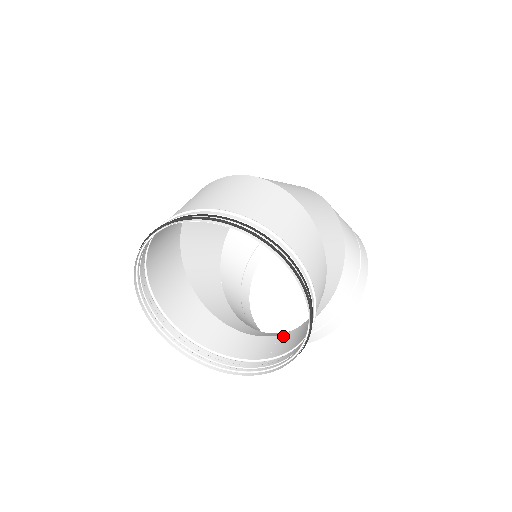
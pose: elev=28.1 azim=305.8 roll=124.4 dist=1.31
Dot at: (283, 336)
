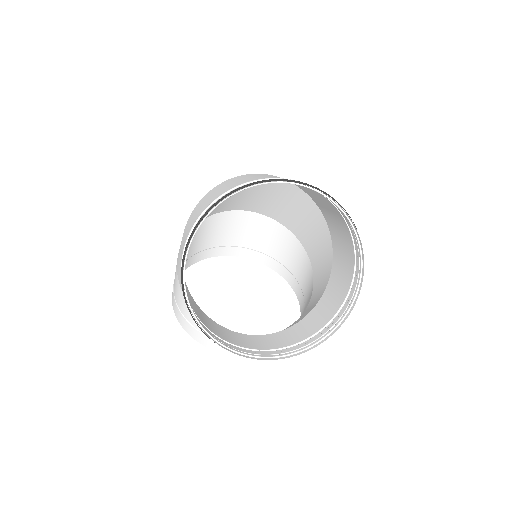
Dot at: (260, 336)
